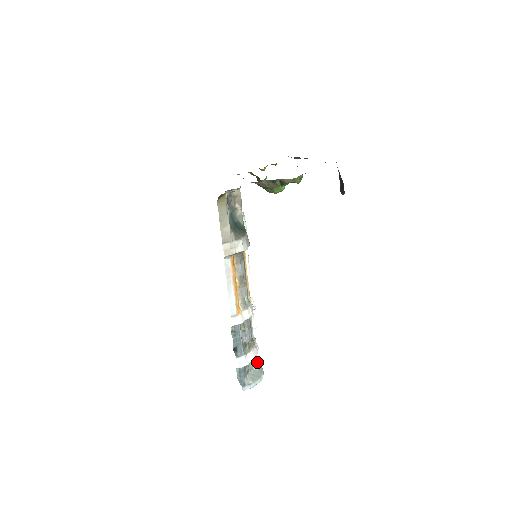
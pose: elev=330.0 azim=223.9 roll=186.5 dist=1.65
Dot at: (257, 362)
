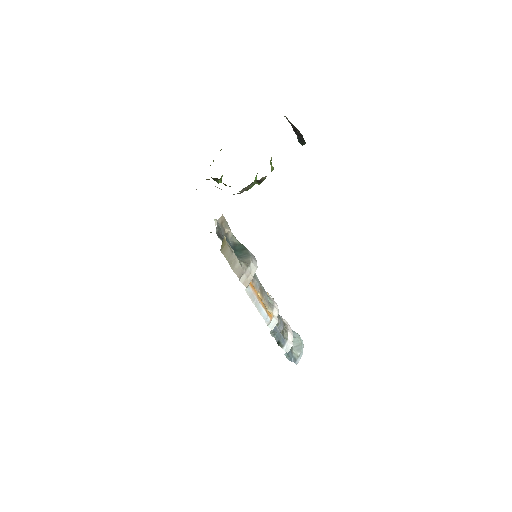
Dot at: occluded
